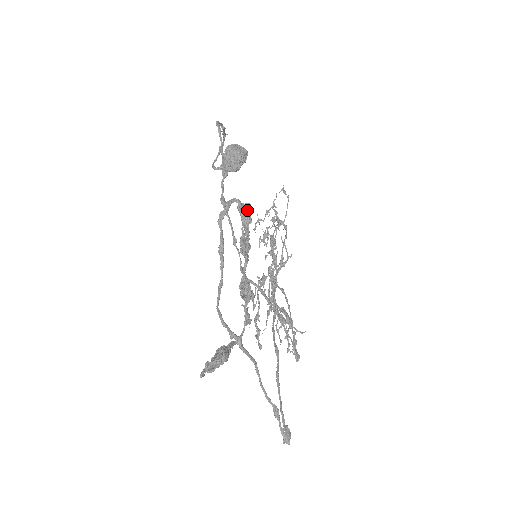
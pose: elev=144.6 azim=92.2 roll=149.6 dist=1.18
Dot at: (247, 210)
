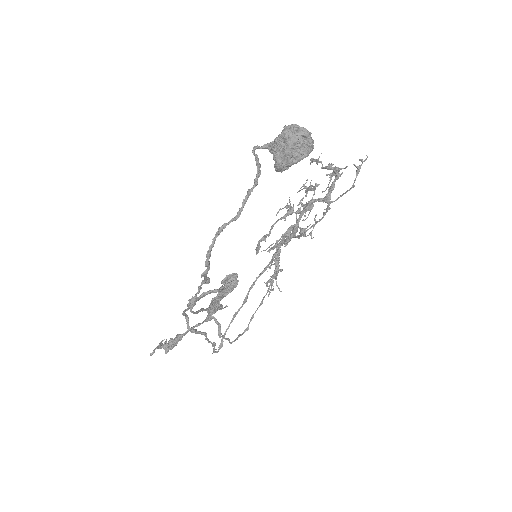
Dot at: (228, 290)
